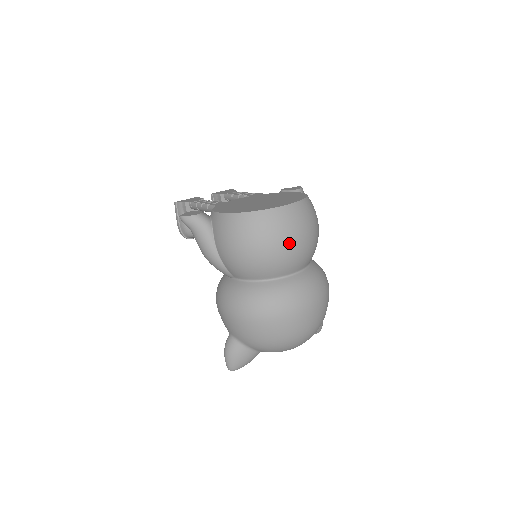
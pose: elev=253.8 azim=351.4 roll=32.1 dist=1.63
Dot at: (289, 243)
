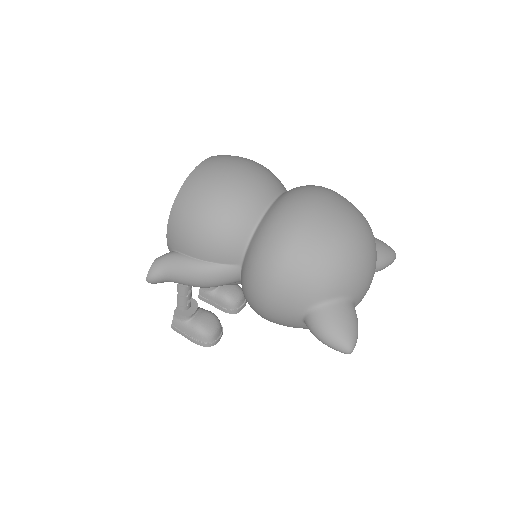
Dot at: (234, 174)
